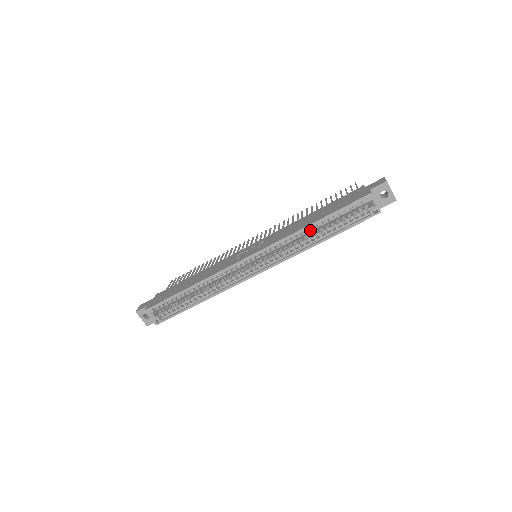
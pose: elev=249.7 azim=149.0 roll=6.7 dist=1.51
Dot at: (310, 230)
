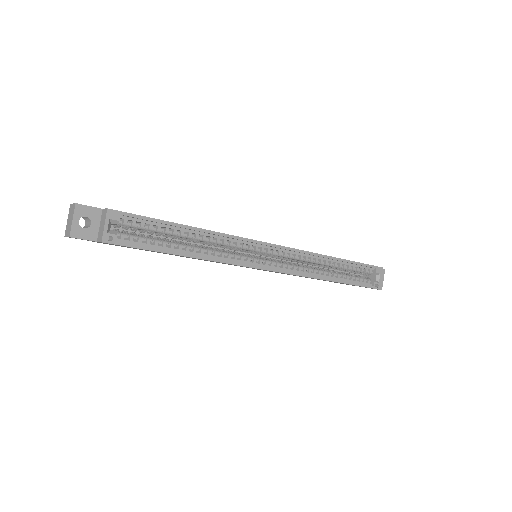
Dot at: (331, 263)
